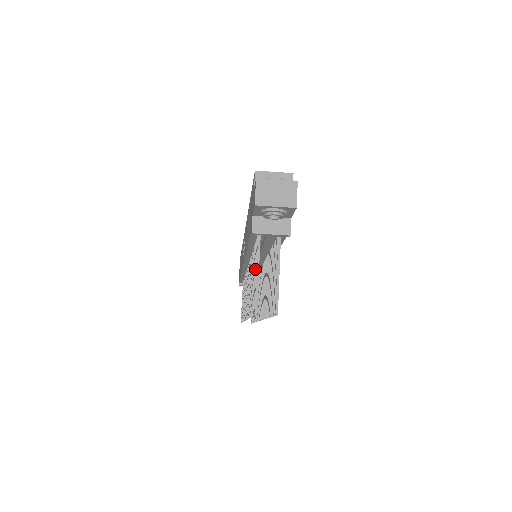
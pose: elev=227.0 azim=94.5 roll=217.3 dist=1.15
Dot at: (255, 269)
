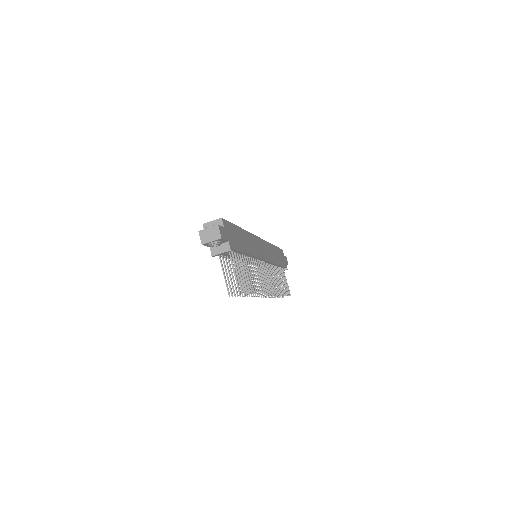
Dot at: (228, 272)
